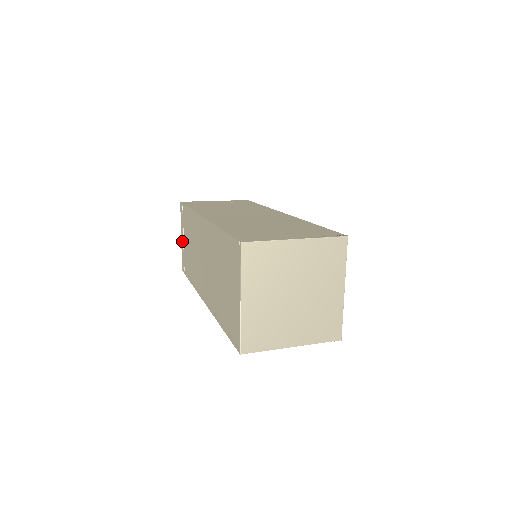
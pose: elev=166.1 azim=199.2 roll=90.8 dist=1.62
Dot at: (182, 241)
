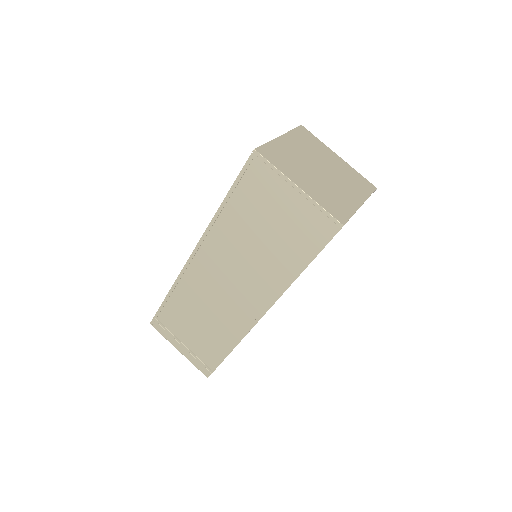
Dot at: (184, 350)
